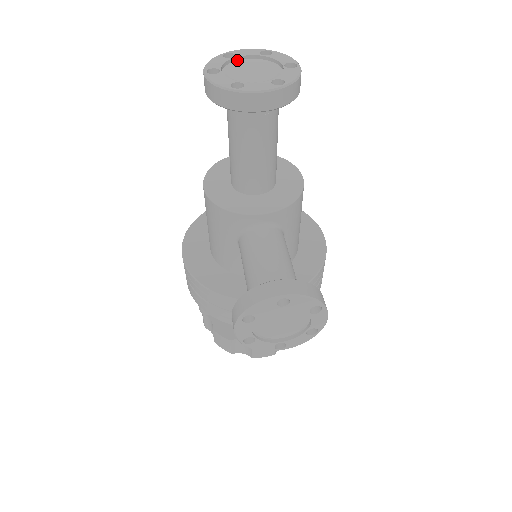
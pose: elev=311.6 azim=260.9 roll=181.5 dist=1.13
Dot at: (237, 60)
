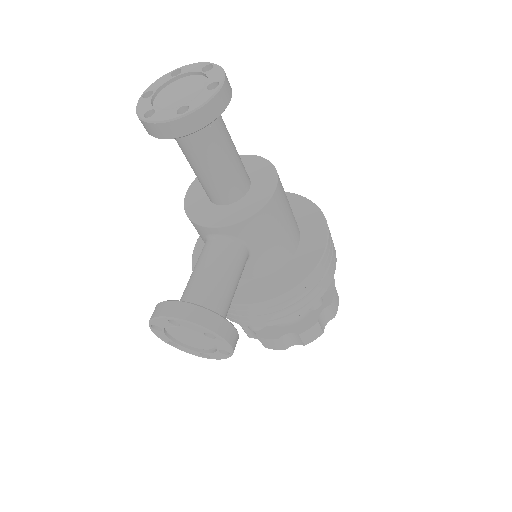
Dot at: (182, 77)
